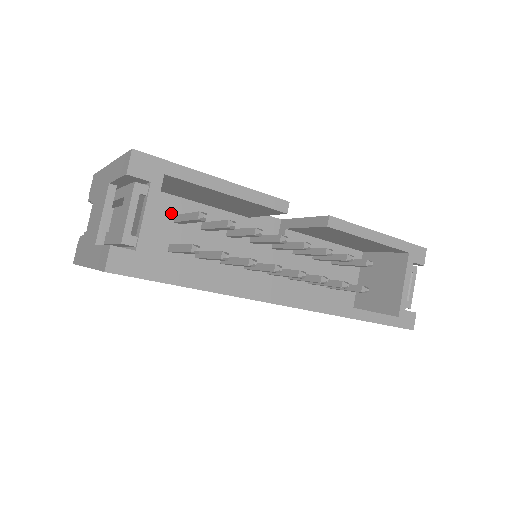
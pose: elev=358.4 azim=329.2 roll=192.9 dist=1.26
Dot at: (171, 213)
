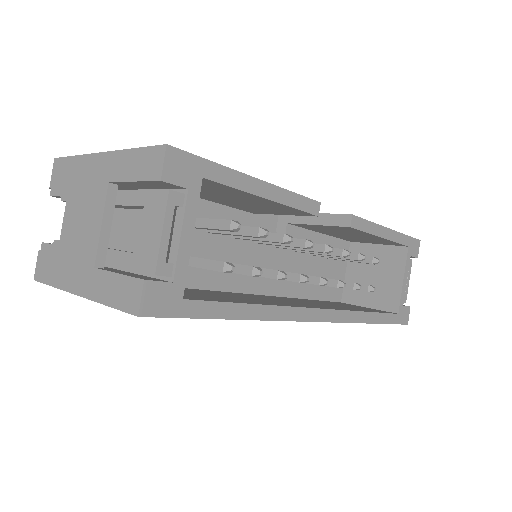
Dot at: occluded
